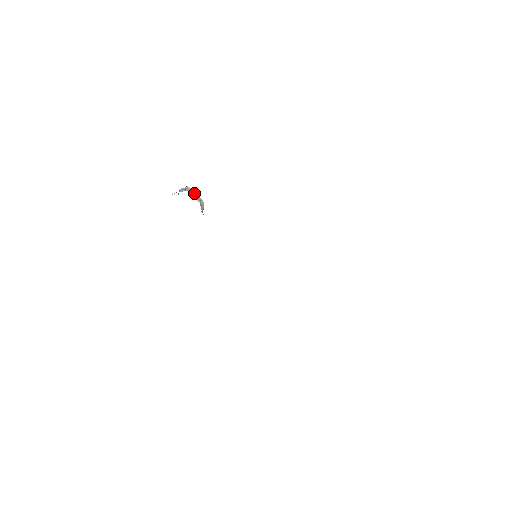
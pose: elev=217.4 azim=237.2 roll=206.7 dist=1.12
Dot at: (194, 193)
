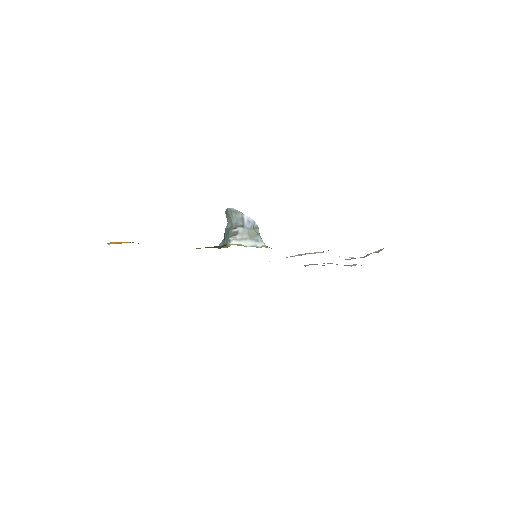
Dot at: (258, 232)
